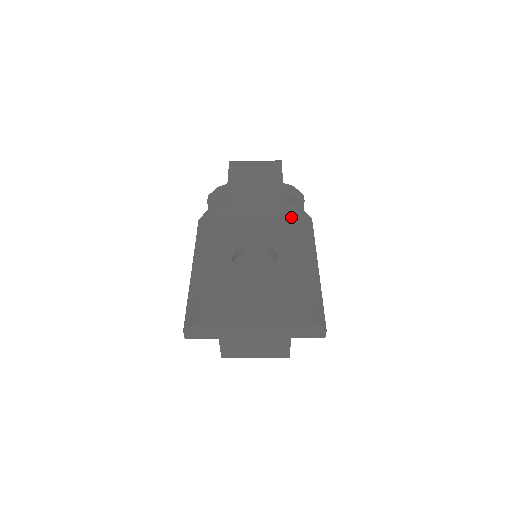
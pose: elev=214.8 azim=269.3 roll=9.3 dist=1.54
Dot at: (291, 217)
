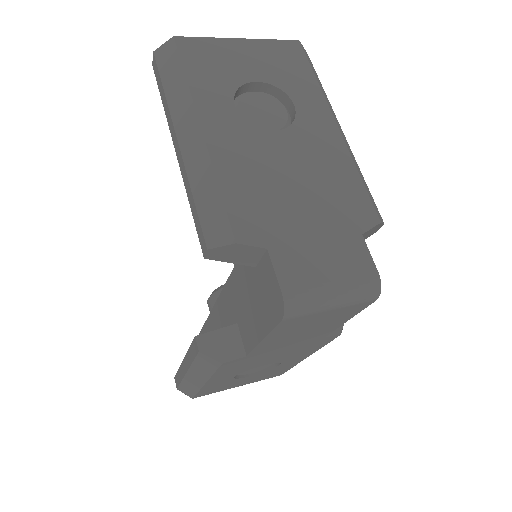
Dot at: (320, 344)
